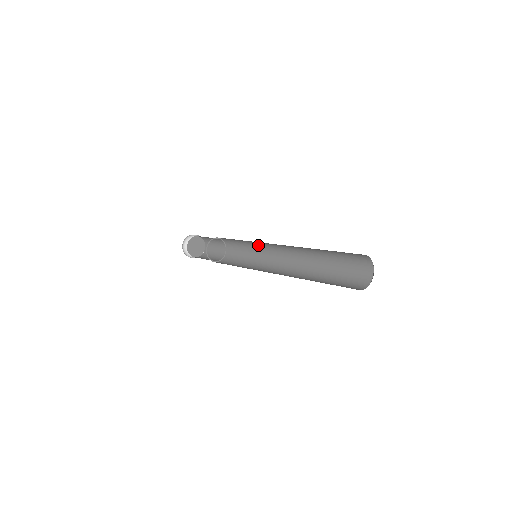
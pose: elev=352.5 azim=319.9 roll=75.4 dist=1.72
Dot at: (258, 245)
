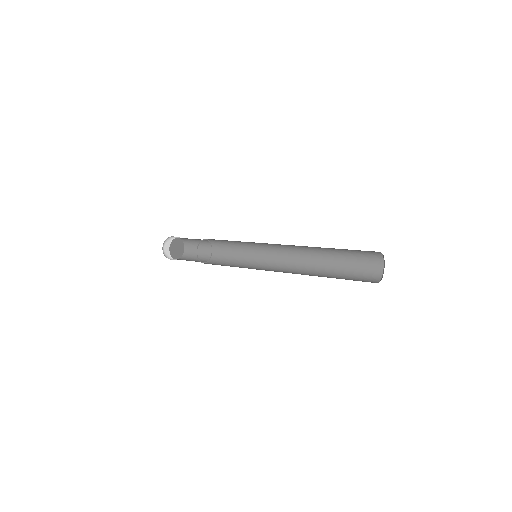
Dot at: (256, 251)
